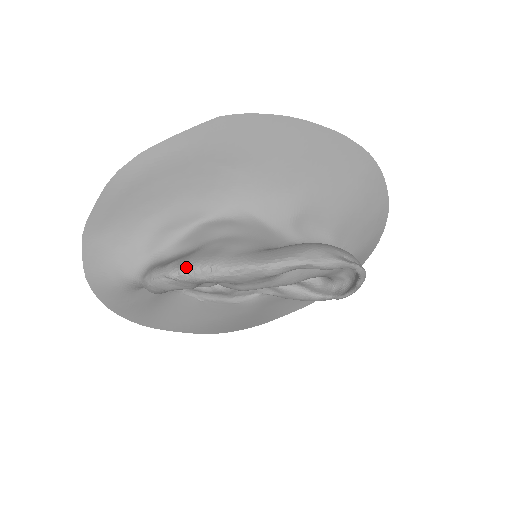
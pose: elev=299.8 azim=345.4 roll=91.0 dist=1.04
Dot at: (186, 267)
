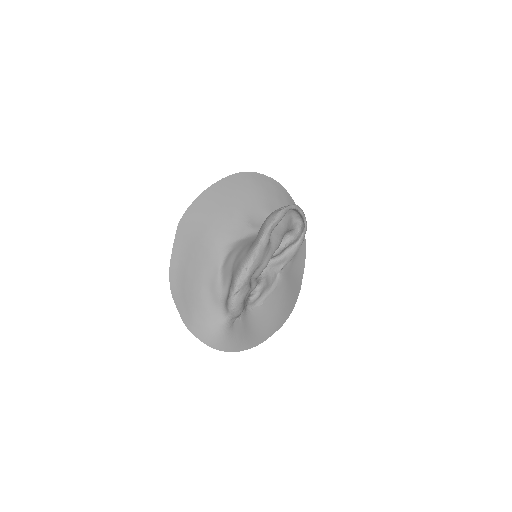
Dot at: (236, 280)
